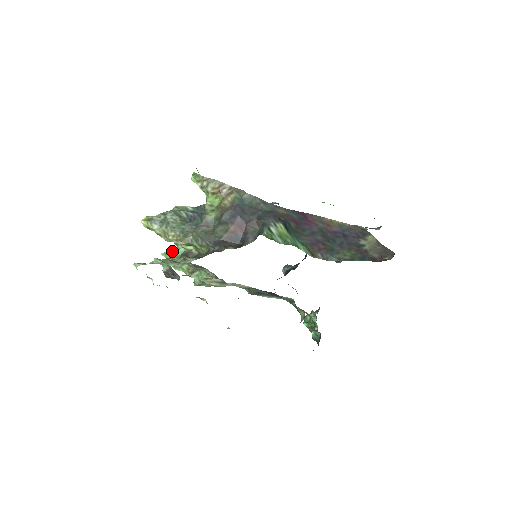
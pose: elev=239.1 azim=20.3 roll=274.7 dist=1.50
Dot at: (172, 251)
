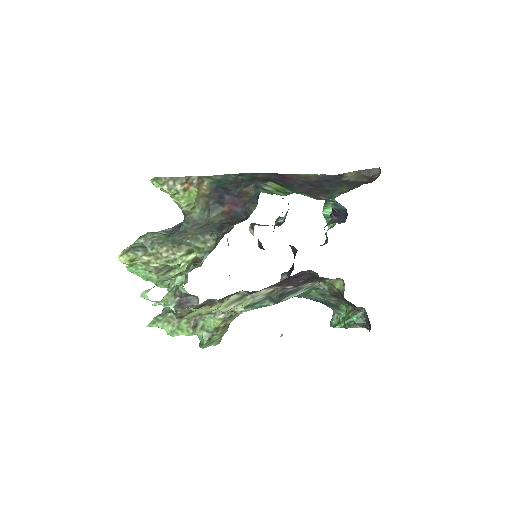
Dot at: (159, 315)
